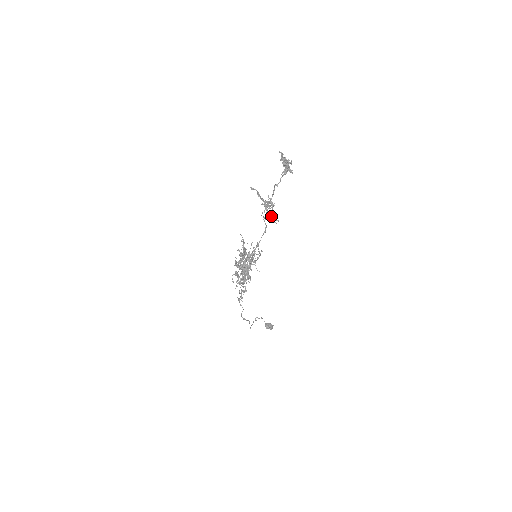
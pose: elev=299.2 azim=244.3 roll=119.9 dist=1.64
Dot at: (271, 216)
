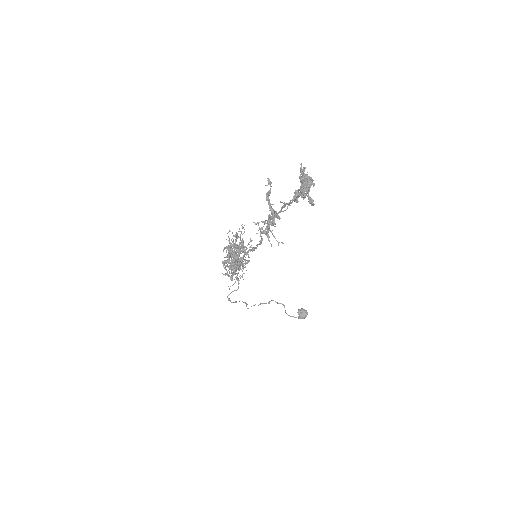
Dot at: (267, 234)
